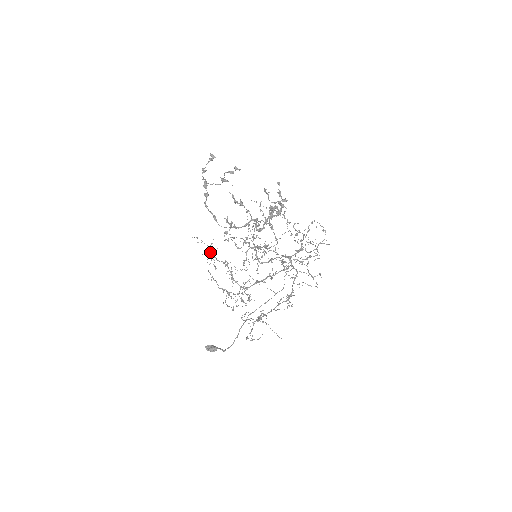
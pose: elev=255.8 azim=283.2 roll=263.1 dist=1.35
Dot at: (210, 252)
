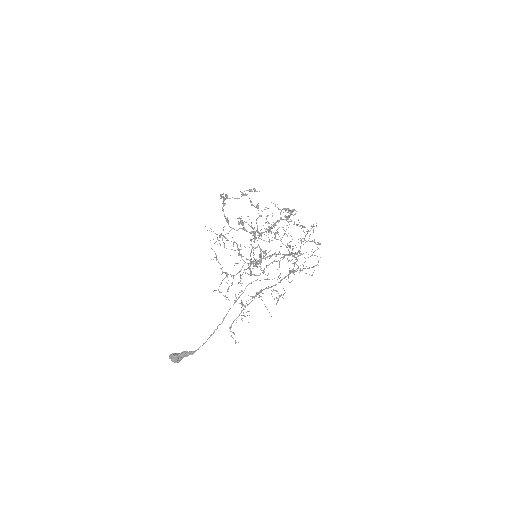
Dot at: (219, 240)
